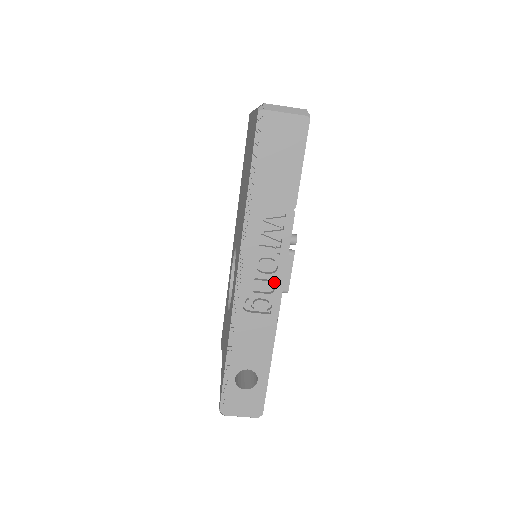
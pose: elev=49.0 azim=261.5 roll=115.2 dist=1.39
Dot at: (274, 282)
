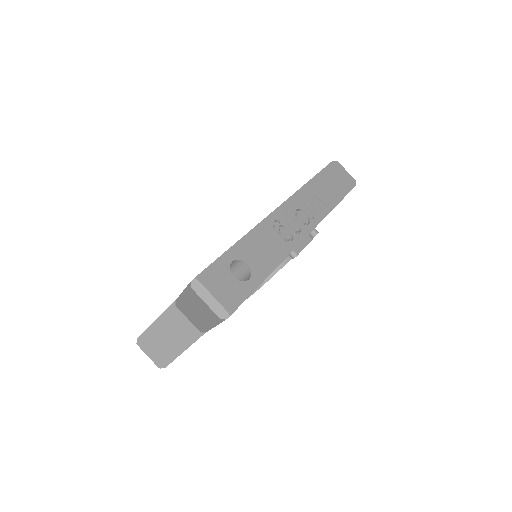
Dot at: (301, 229)
